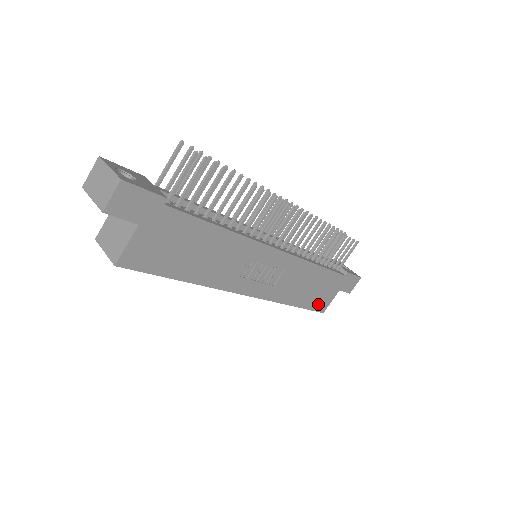
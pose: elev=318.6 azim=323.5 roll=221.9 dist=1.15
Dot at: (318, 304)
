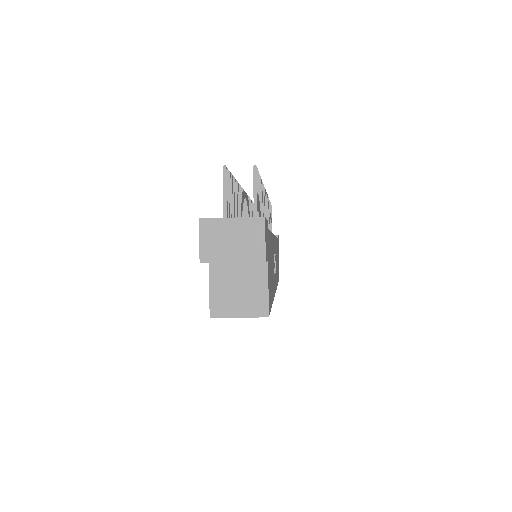
Dot at: (278, 274)
